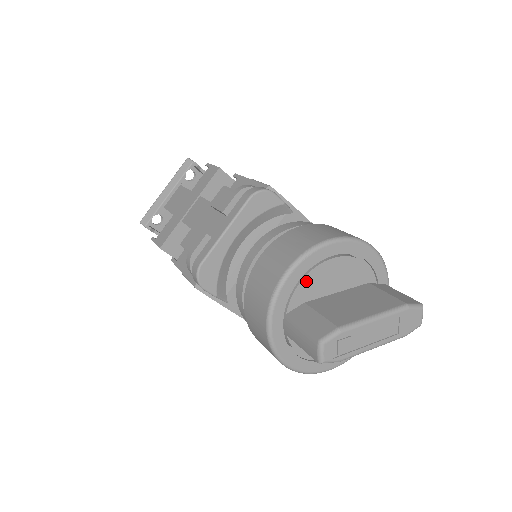
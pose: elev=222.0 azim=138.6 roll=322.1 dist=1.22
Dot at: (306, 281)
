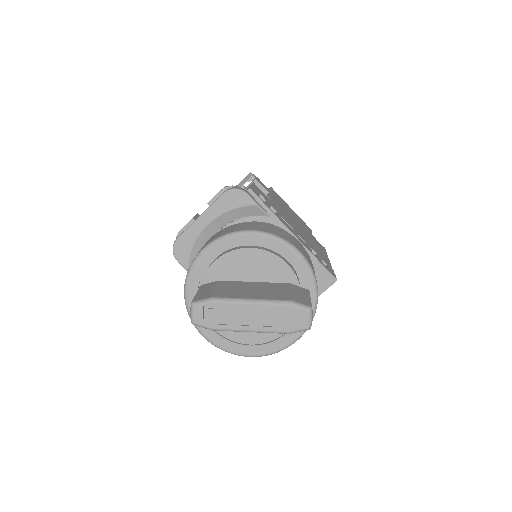
Dot at: (221, 261)
